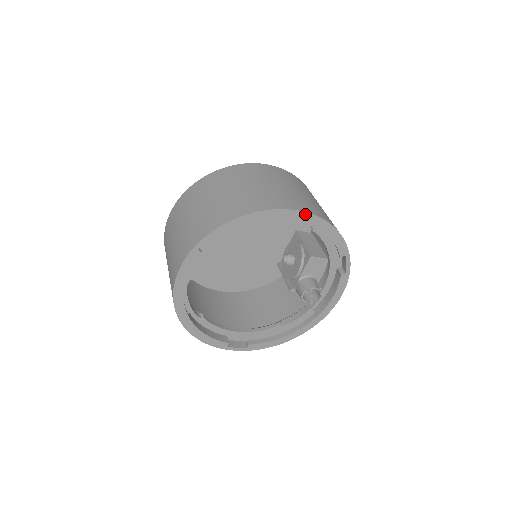
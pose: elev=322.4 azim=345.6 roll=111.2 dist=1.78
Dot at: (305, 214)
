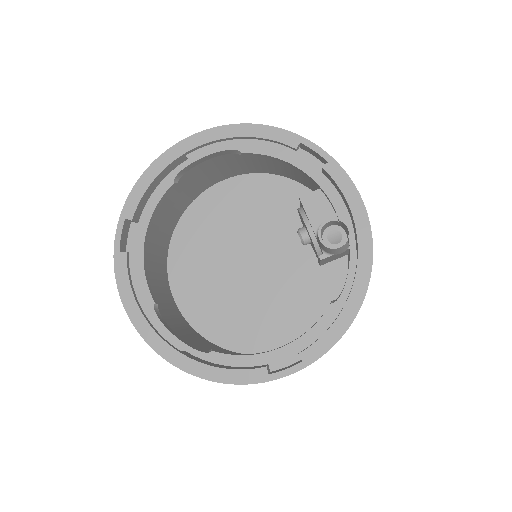
Dot at: (199, 135)
